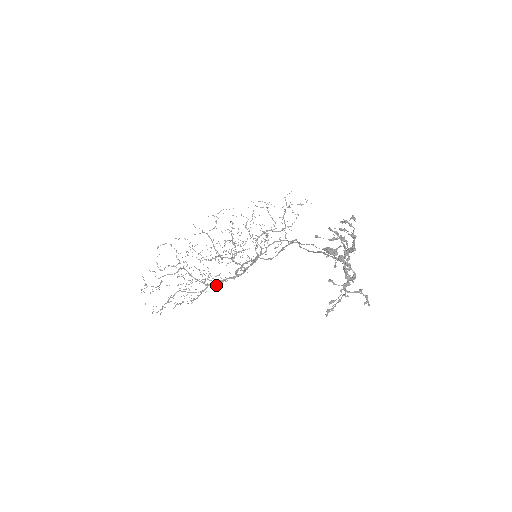
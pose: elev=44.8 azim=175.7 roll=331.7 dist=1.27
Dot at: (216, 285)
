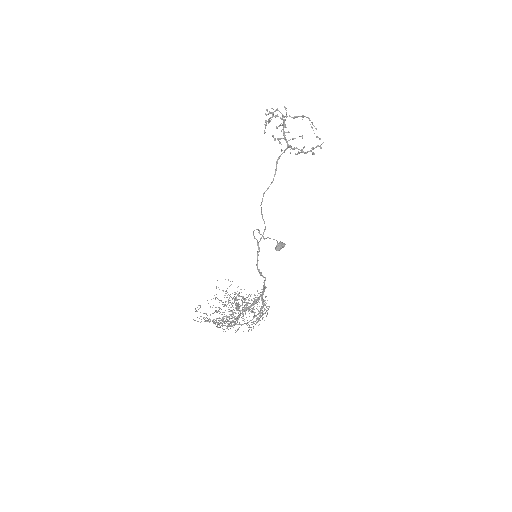
Dot at: (264, 303)
